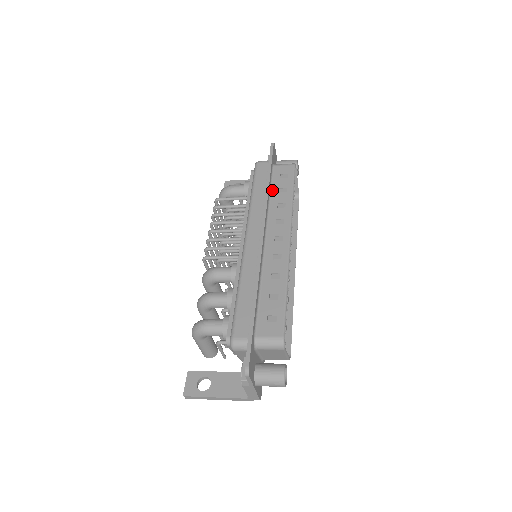
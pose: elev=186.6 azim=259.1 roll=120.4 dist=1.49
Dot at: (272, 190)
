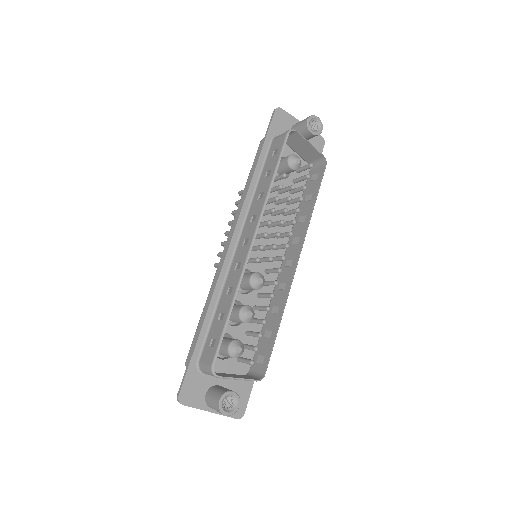
Dot at: (261, 176)
